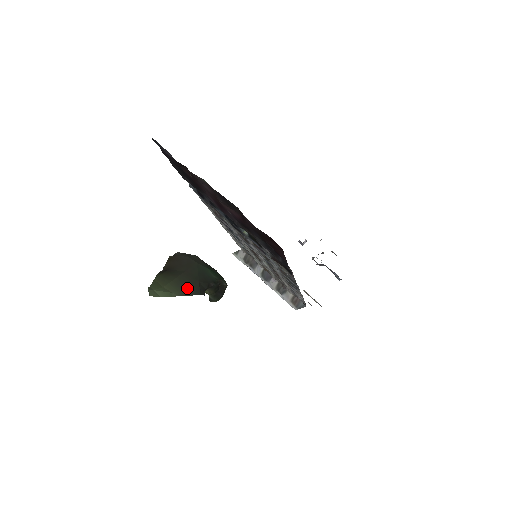
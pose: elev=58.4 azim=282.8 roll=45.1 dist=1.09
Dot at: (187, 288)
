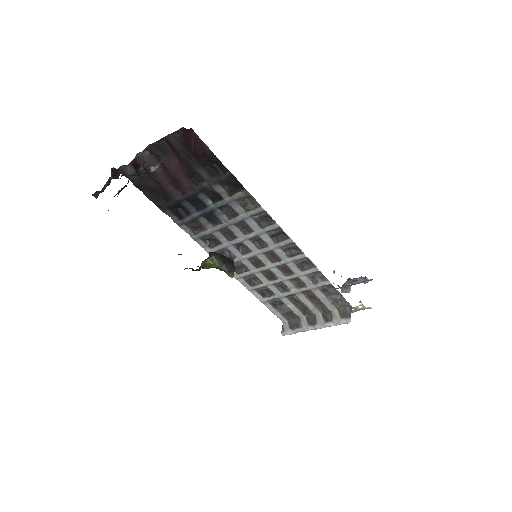
Dot at: occluded
